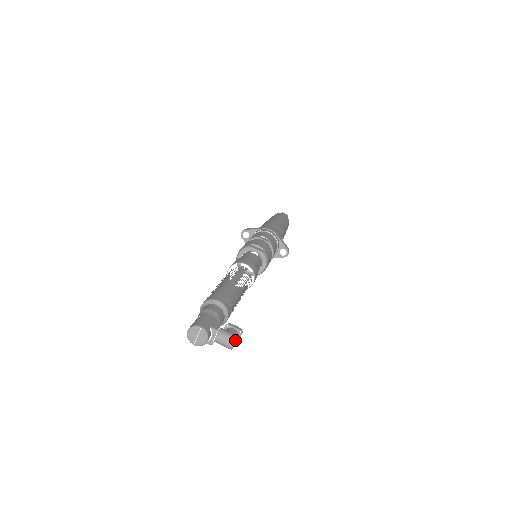
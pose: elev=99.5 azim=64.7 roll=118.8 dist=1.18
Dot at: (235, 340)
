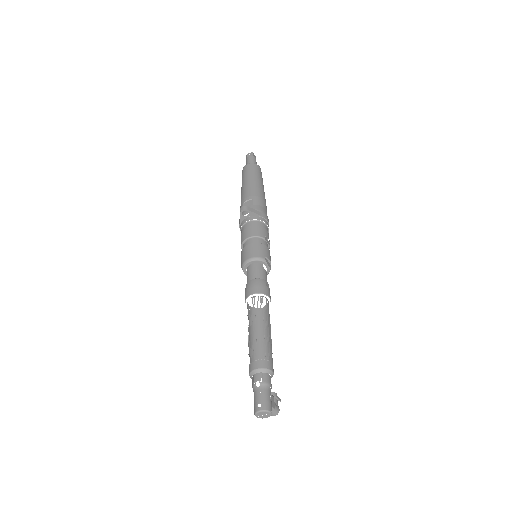
Dot at: occluded
